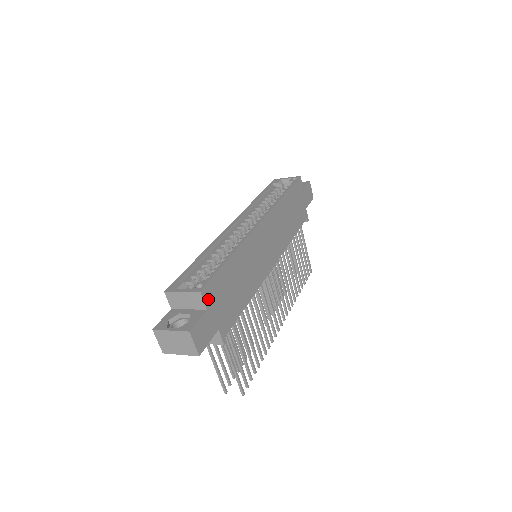
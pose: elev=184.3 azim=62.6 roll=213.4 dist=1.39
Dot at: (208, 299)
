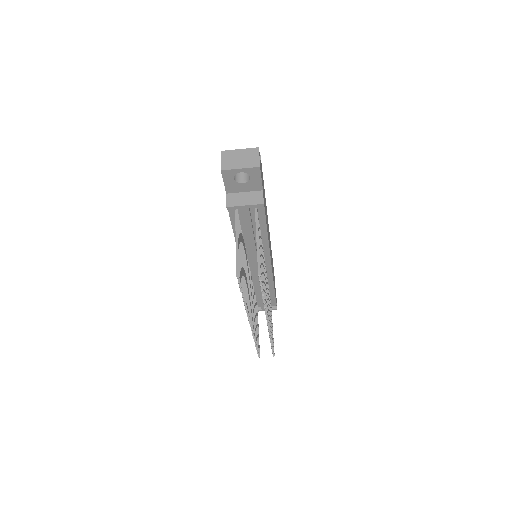
Dot at: (261, 167)
